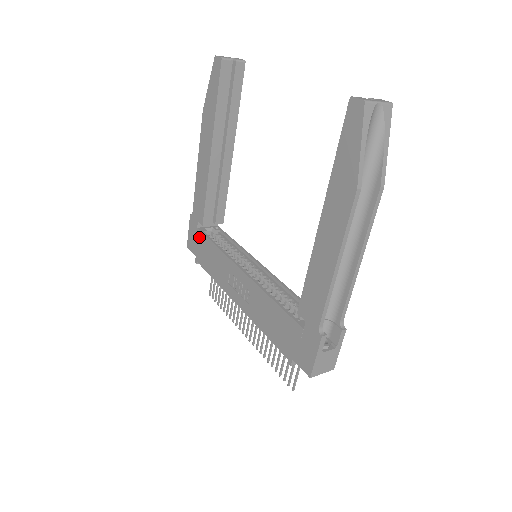
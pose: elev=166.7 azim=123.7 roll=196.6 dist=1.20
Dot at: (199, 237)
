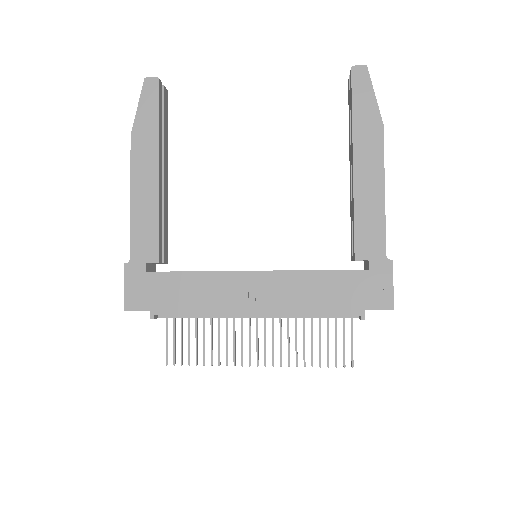
Dot at: (154, 281)
